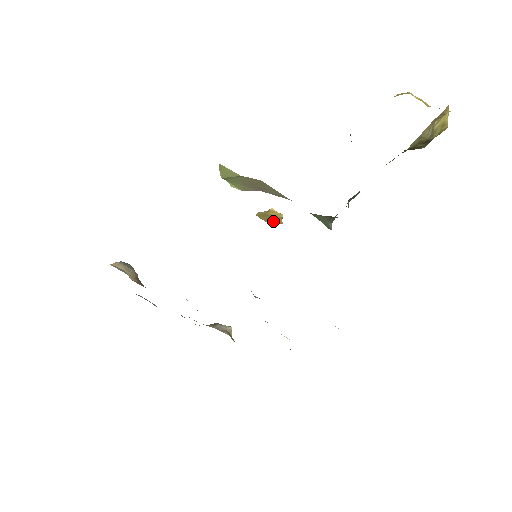
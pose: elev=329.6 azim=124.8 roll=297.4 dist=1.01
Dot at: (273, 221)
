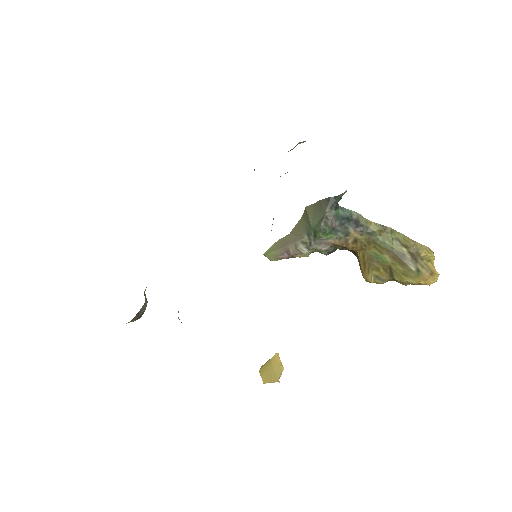
Dot at: (271, 377)
